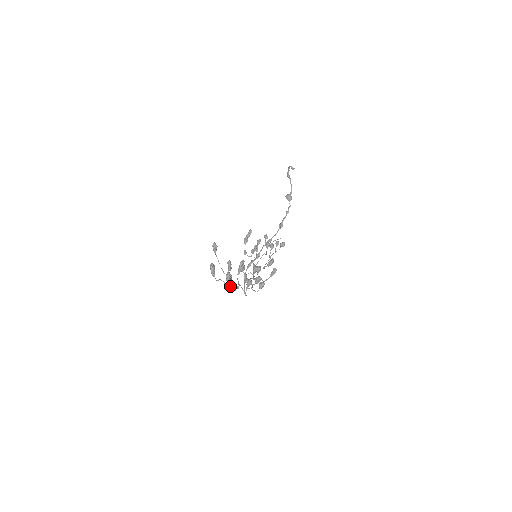
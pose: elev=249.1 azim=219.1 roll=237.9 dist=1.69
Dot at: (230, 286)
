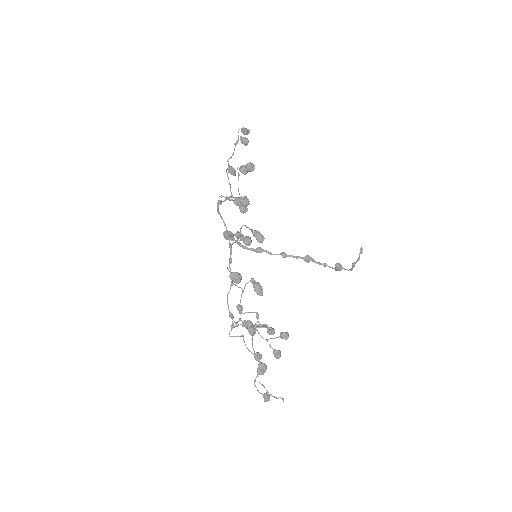
Dot at: (229, 168)
